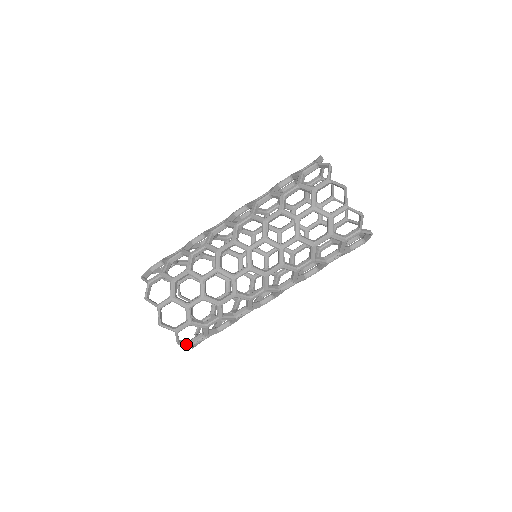
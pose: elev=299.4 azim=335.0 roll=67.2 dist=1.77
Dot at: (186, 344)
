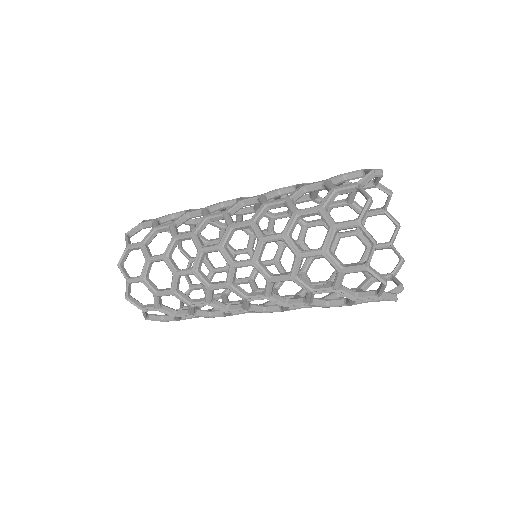
Dot at: (134, 304)
